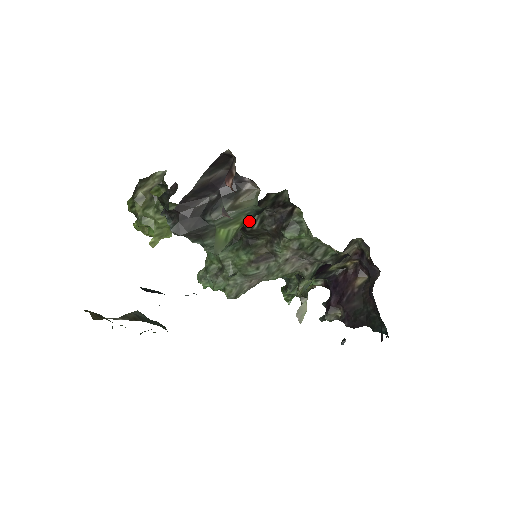
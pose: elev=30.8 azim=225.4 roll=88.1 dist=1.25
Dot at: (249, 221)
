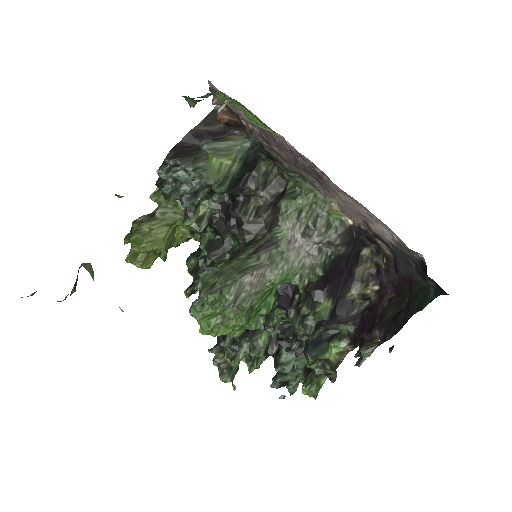
Dot at: (245, 212)
